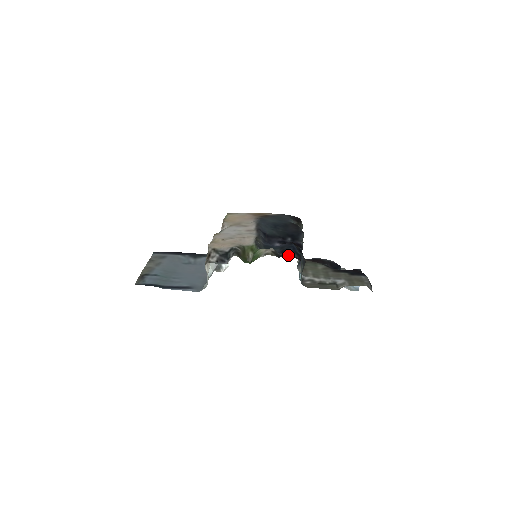
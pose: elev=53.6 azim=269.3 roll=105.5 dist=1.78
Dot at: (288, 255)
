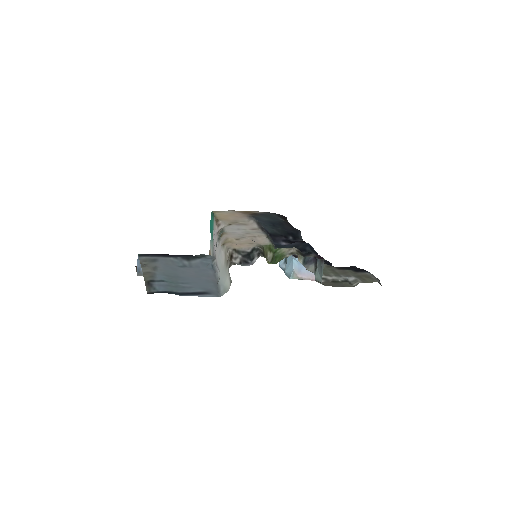
Dot at: (310, 254)
